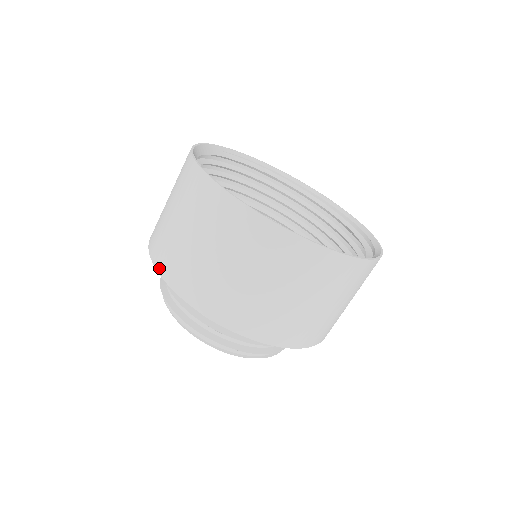
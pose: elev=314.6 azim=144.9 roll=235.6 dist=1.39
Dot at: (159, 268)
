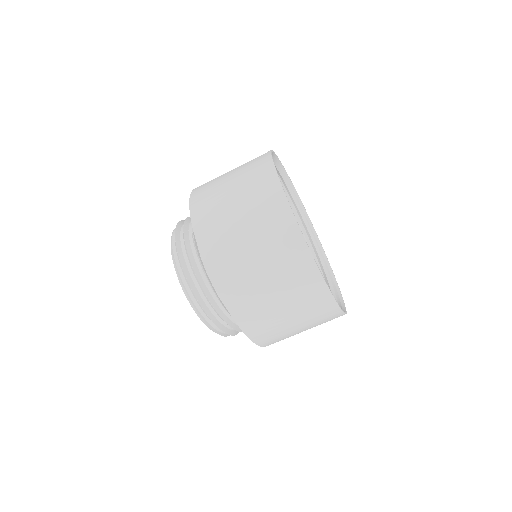
Dot at: (193, 192)
